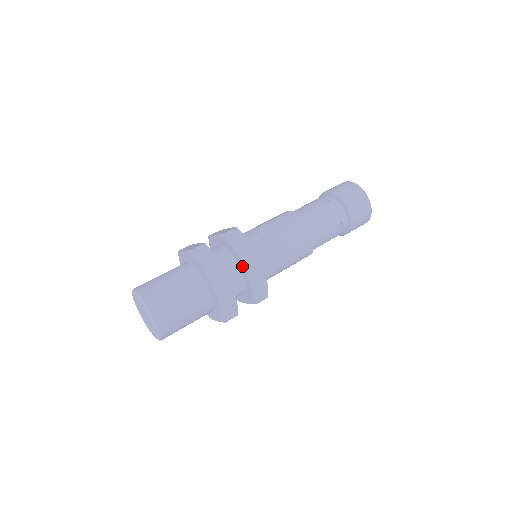
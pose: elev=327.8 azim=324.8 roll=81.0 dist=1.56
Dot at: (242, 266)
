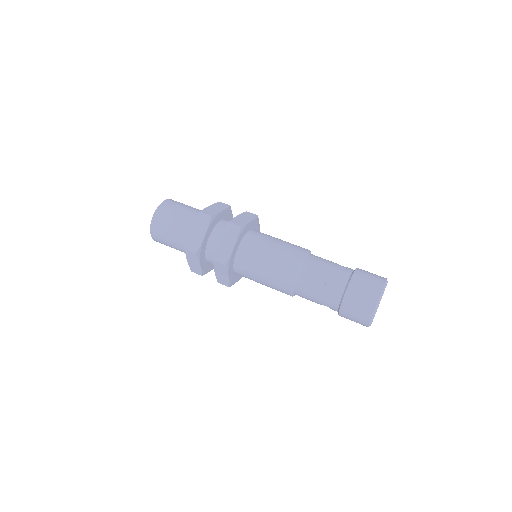
Dot at: occluded
